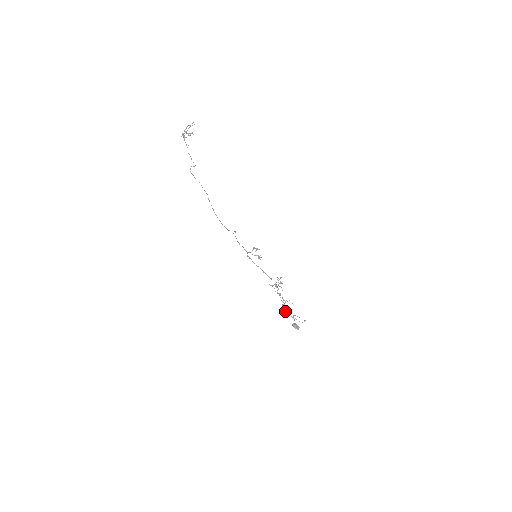
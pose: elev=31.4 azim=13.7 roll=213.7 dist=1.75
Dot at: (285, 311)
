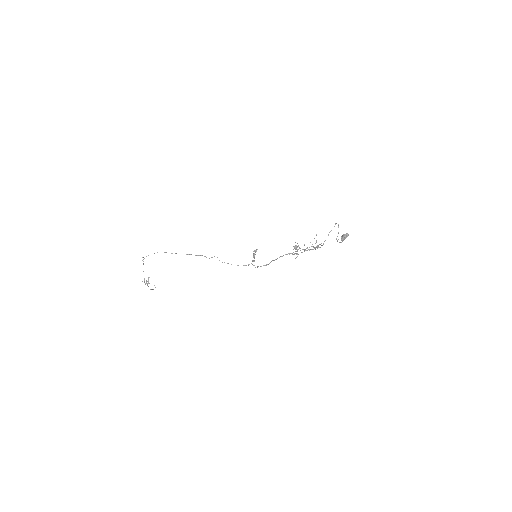
Dot at: (323, 244)
